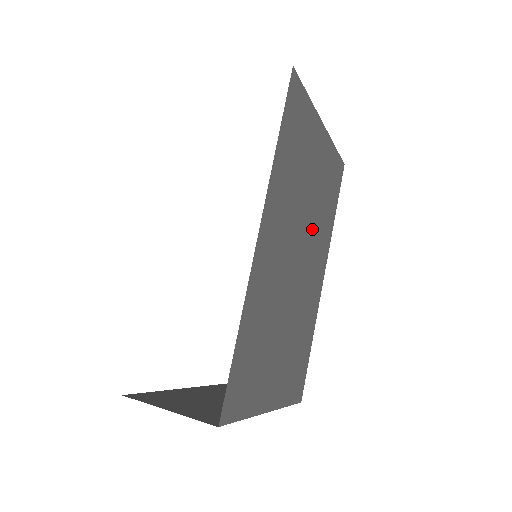
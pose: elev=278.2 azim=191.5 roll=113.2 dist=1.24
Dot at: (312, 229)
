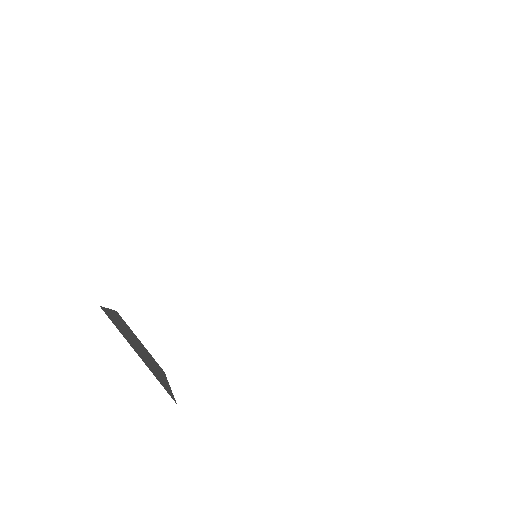
Dot at: occluded
